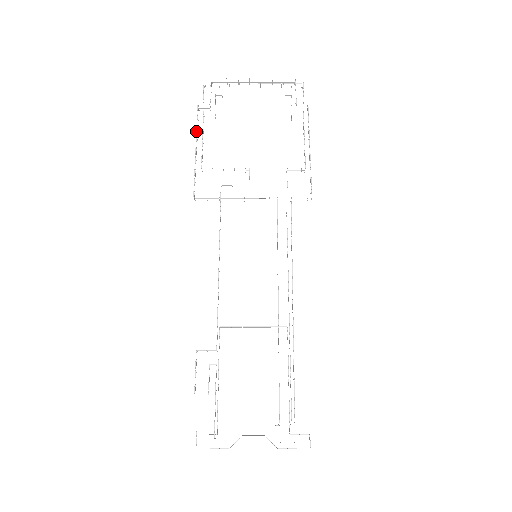
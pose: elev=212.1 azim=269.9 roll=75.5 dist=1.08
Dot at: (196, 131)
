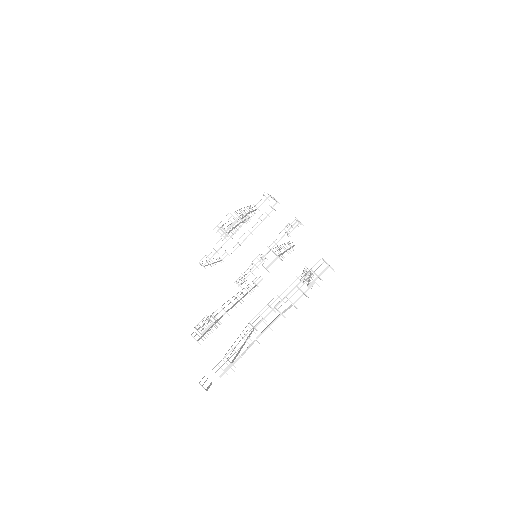
Dot at: occluded
